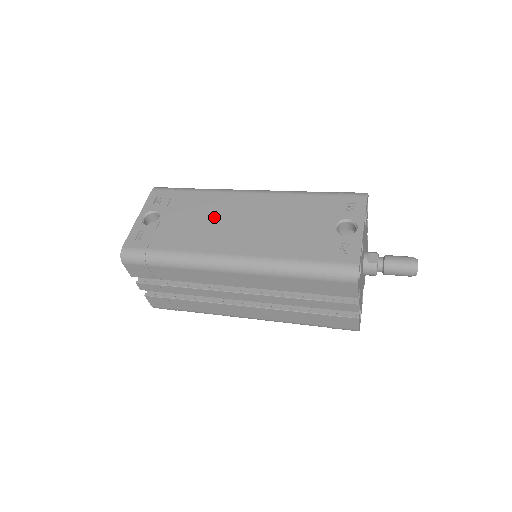
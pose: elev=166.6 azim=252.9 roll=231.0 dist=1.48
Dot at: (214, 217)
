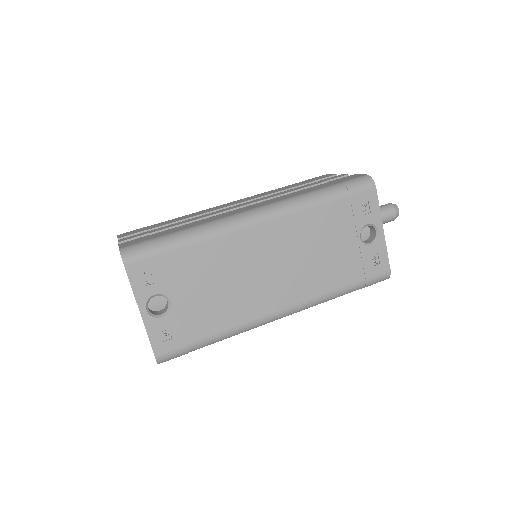
Dot at: (237, 274)
